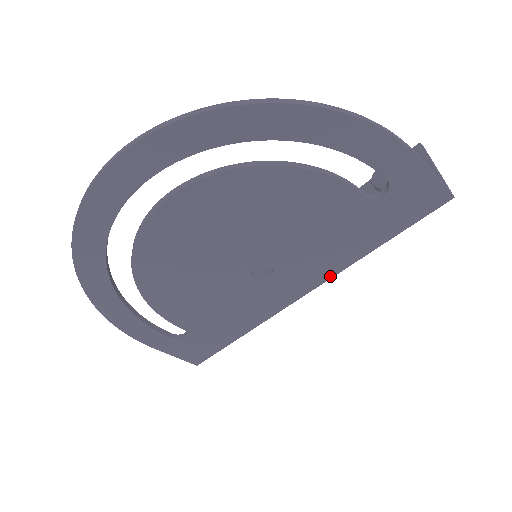
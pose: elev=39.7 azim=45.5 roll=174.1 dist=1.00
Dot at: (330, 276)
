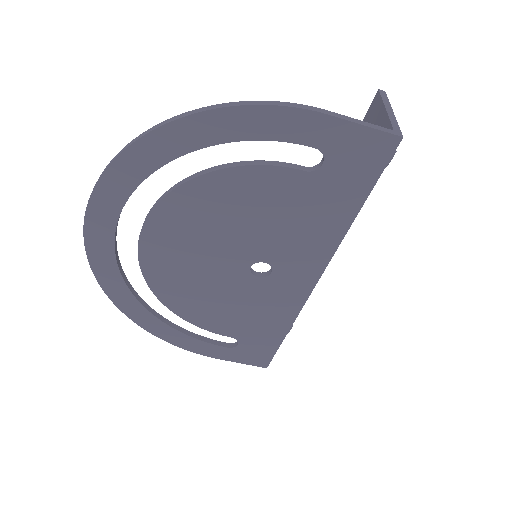
Dot at: (330, 256)
